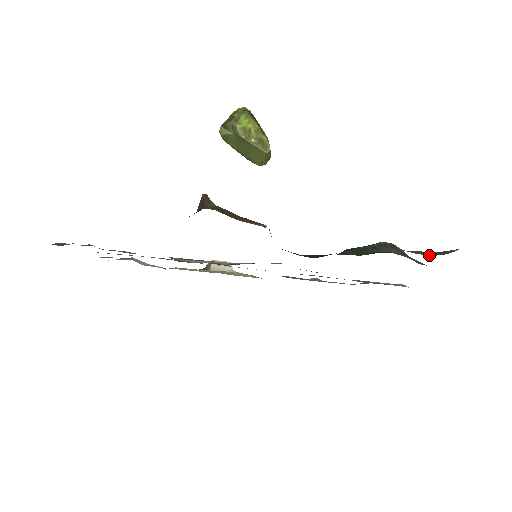
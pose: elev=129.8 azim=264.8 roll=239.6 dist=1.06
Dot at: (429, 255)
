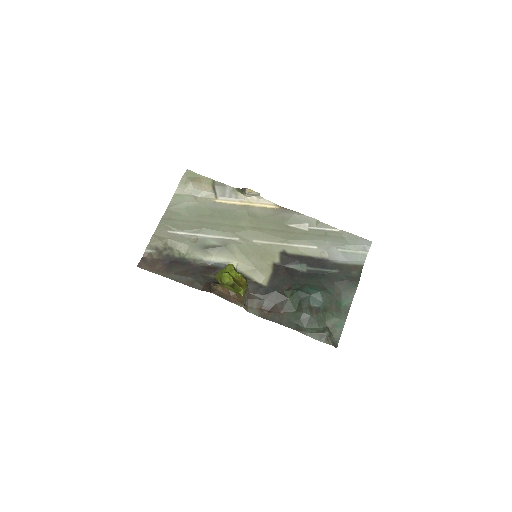
Dot at: occluded
